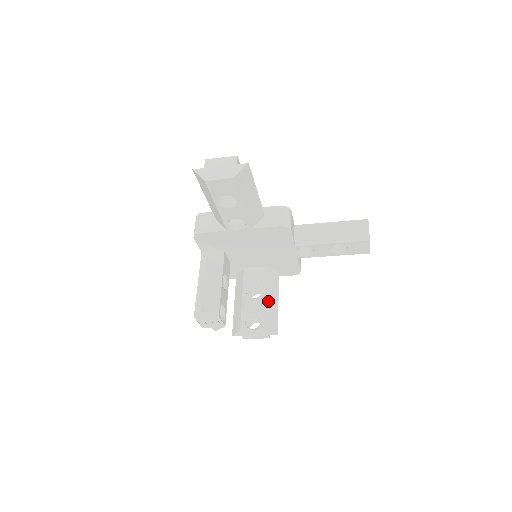
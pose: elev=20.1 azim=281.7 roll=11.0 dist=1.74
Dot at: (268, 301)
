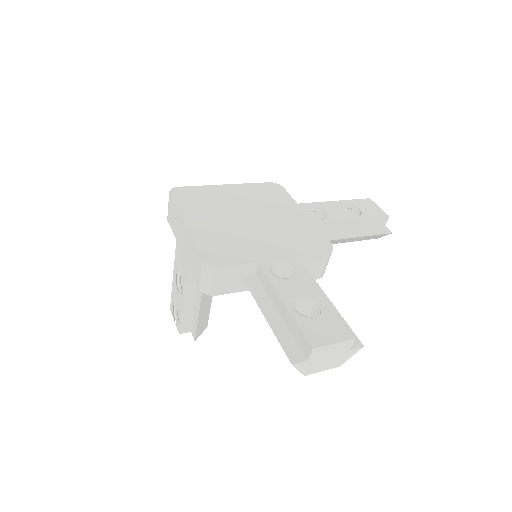
Dot at: occluded
